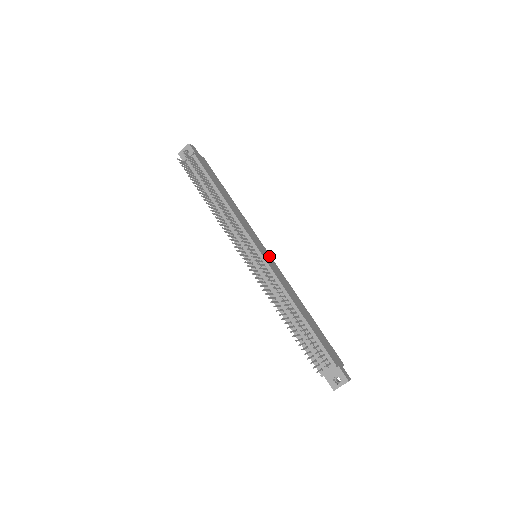
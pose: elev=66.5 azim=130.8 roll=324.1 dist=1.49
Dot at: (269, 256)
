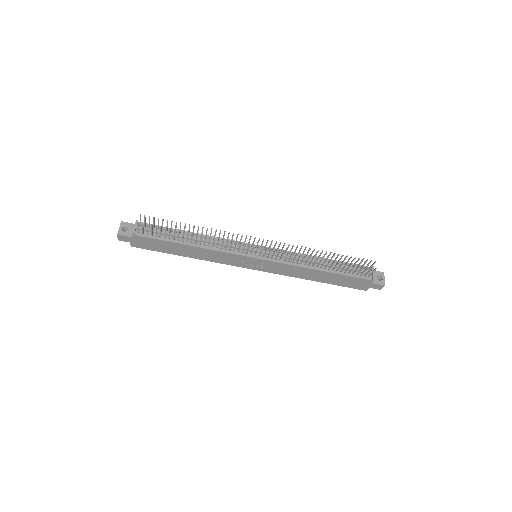
Dot at: occluded
